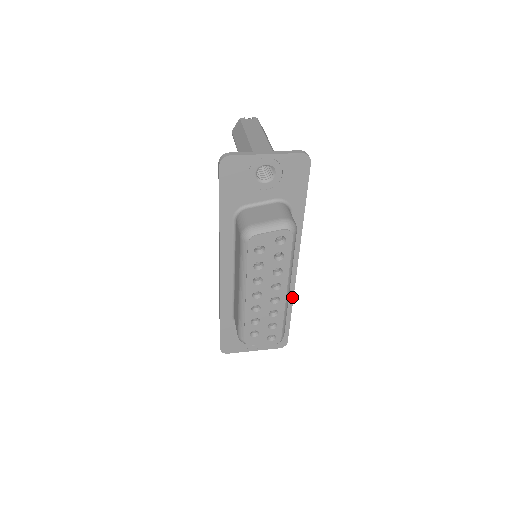
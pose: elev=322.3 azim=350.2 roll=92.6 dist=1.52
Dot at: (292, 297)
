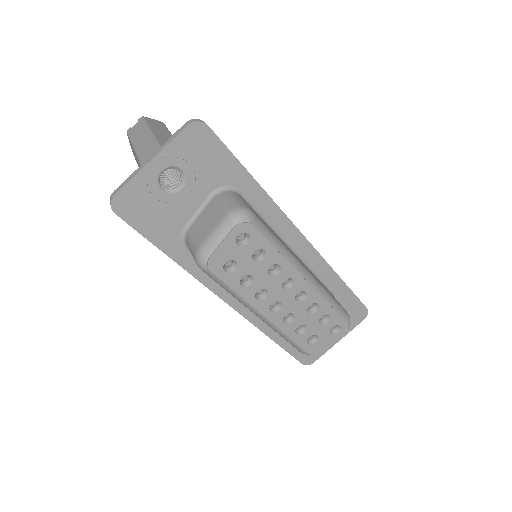
Dot at: (329, 267)
